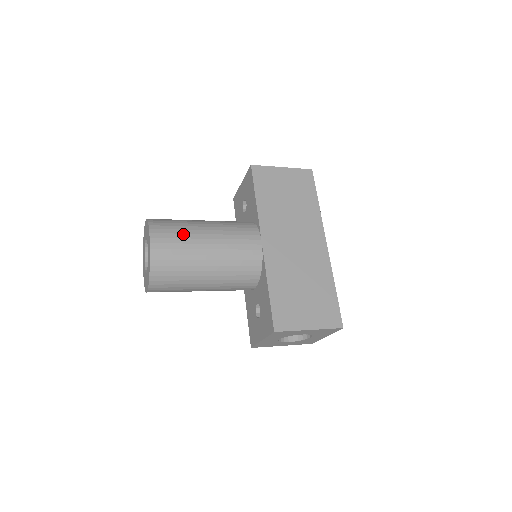
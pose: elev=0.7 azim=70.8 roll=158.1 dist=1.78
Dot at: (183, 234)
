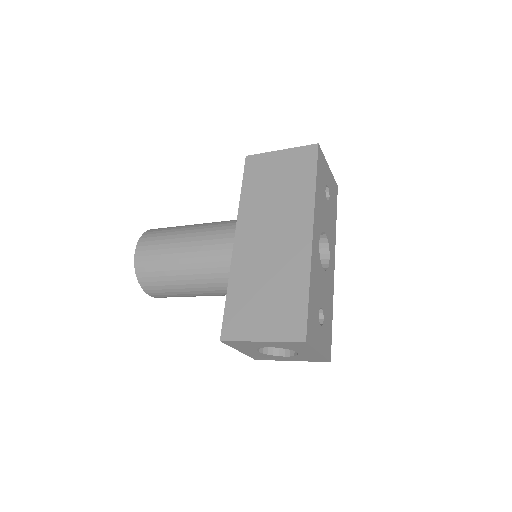
Dot at: (163, 240)
